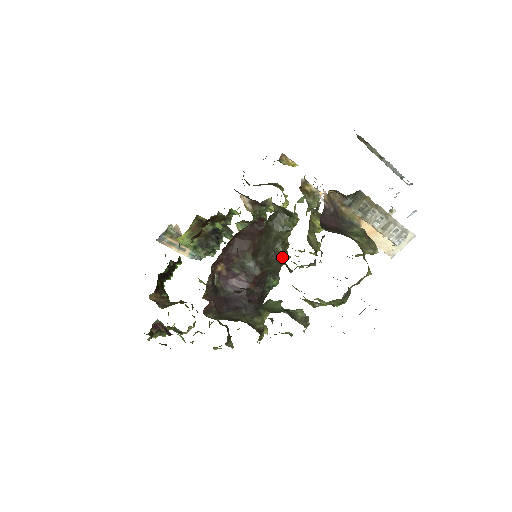
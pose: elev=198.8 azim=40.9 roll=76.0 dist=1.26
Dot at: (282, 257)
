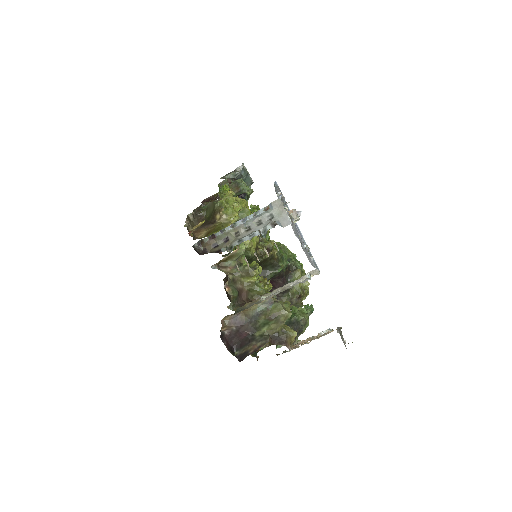
Dot at: occluded
